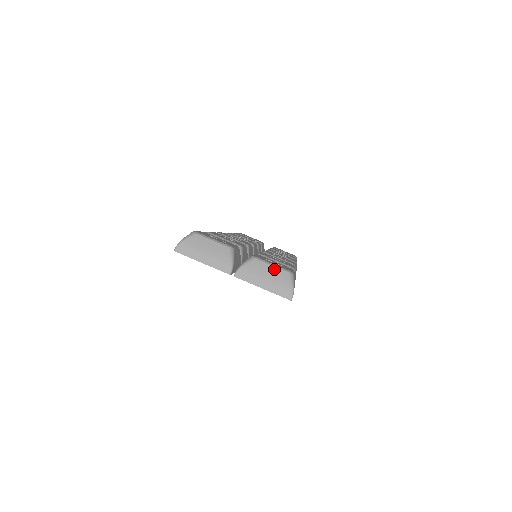
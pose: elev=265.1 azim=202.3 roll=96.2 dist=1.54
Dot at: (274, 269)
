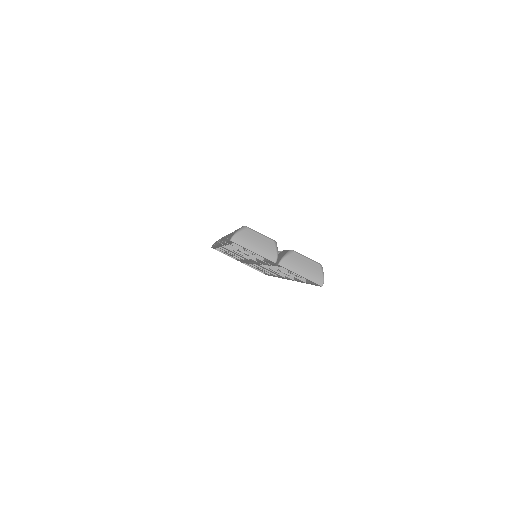
Dot at: (309, 261)
